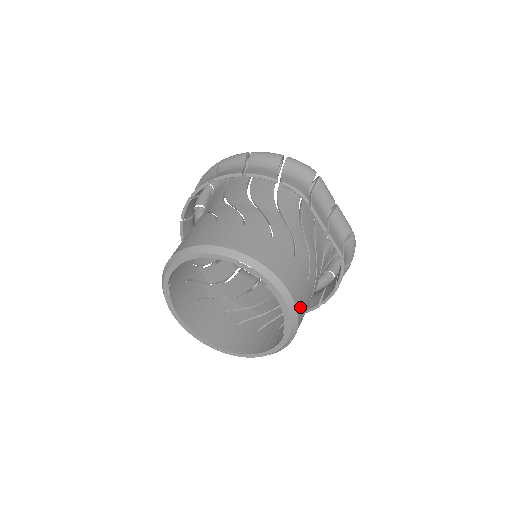
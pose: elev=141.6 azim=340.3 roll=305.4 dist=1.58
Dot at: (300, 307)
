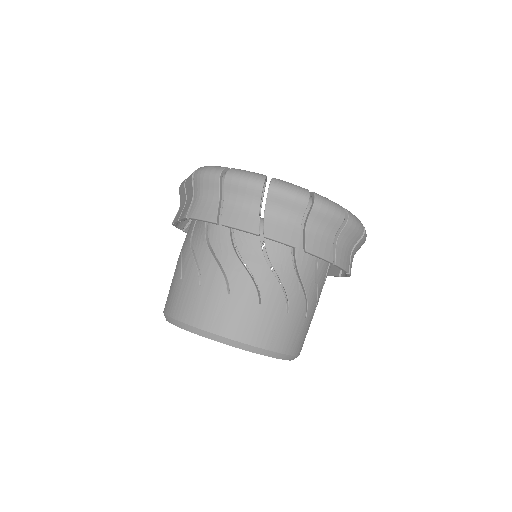
Dot at: occluded
